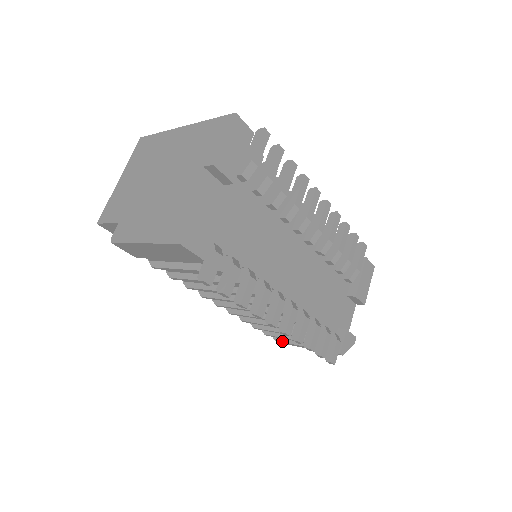
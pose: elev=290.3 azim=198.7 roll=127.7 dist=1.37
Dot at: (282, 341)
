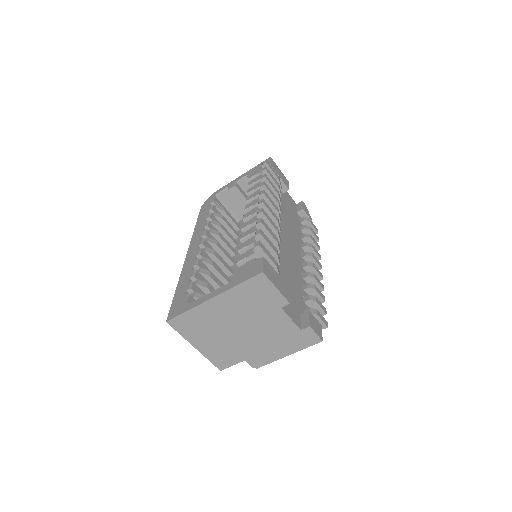
Dot at: occluded
